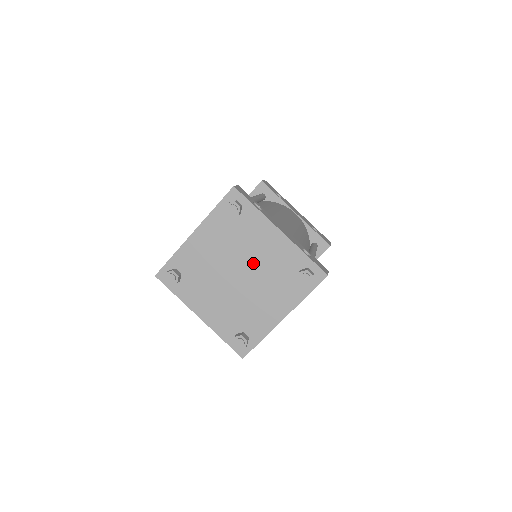
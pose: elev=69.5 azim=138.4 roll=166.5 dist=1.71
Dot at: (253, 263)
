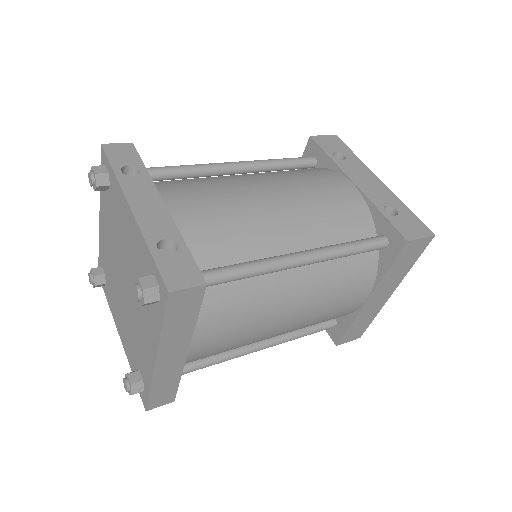
Dot at: (127, 262)
